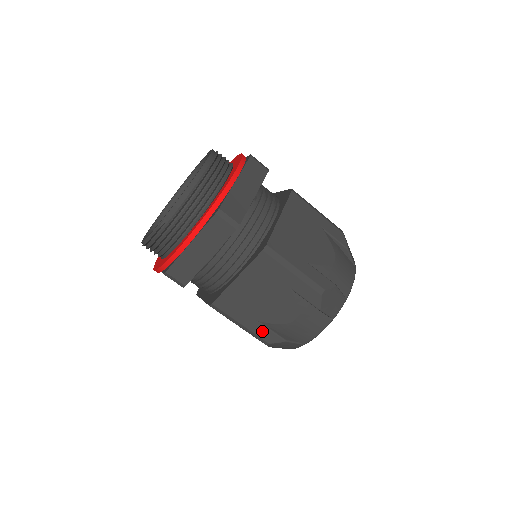
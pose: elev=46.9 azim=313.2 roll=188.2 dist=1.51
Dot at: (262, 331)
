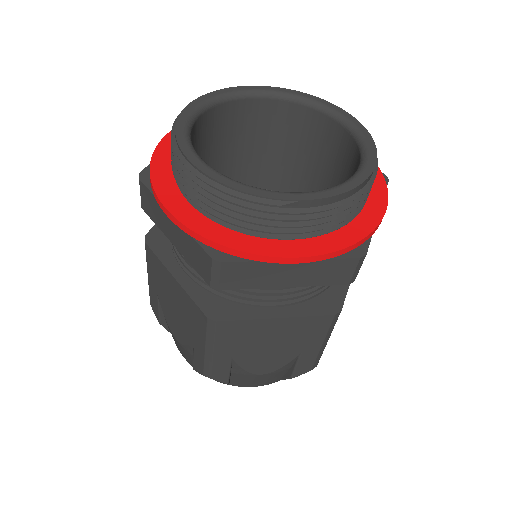
Dot at: (222, 367)
